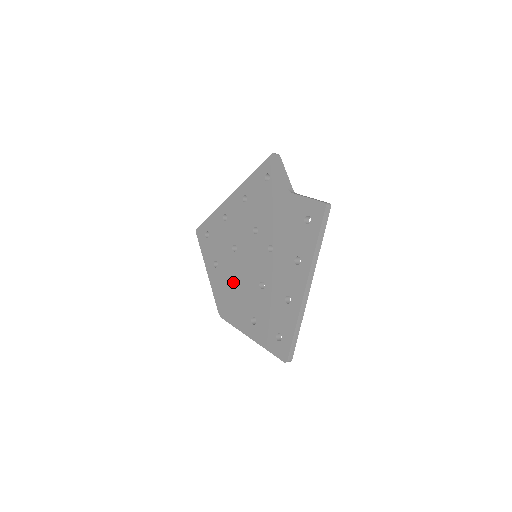
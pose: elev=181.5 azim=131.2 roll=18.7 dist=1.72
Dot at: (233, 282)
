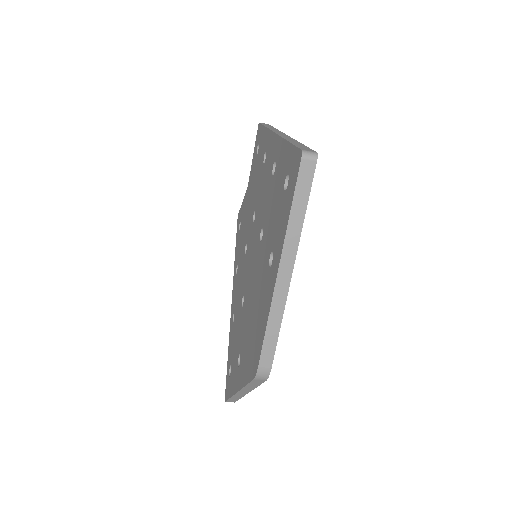
Dot at: (250, 314)
